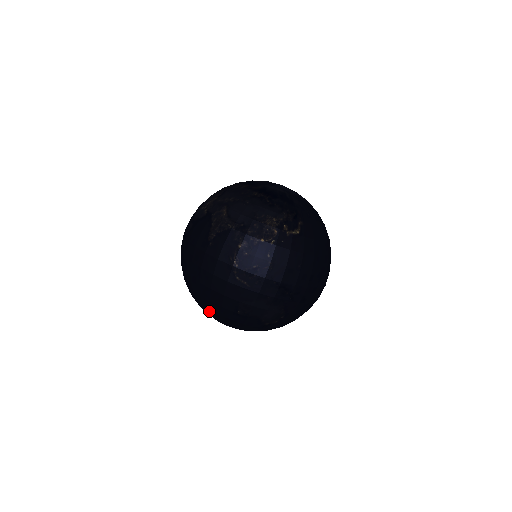
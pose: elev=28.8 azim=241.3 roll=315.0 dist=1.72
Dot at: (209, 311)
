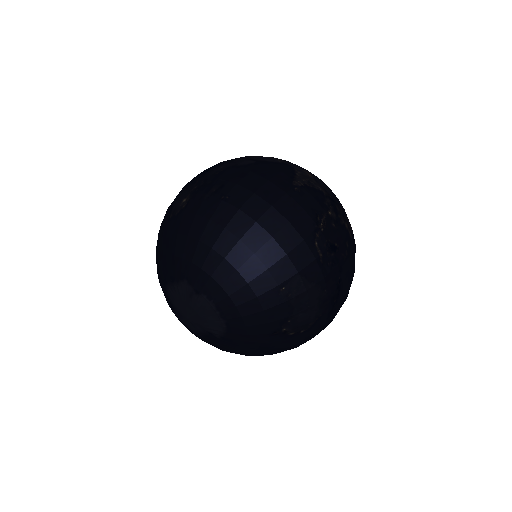
Dot at: (226, 270)
